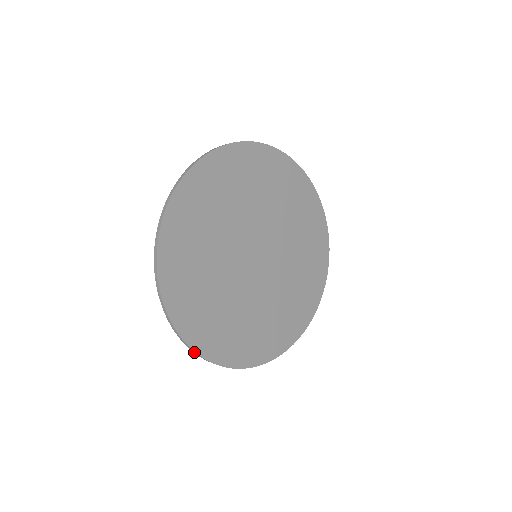
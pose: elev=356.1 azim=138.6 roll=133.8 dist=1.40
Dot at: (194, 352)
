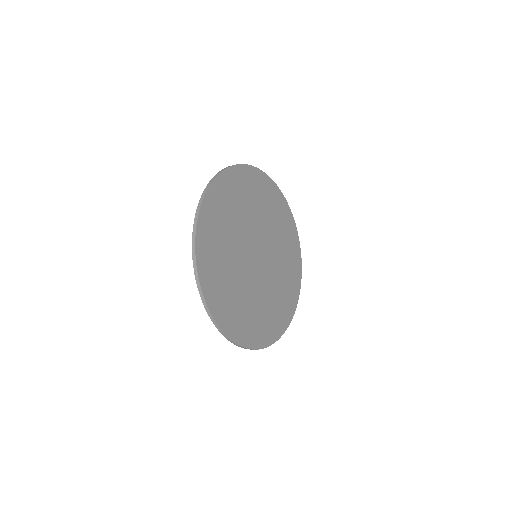
Dot at: (195, 222)
